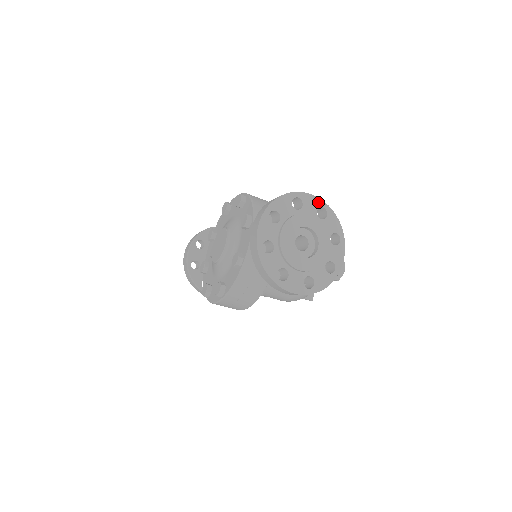
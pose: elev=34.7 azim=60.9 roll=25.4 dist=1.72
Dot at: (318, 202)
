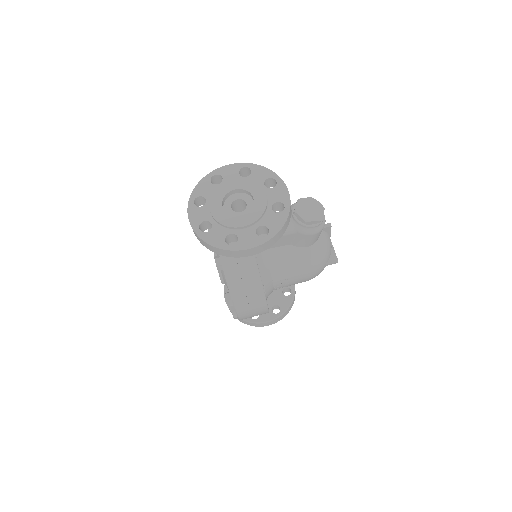
Dot at: (236, 167)
